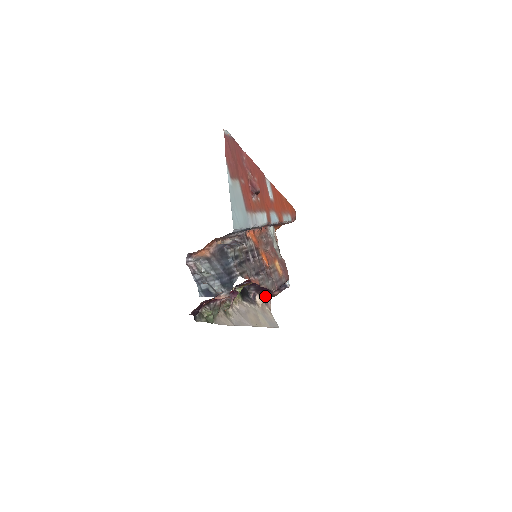
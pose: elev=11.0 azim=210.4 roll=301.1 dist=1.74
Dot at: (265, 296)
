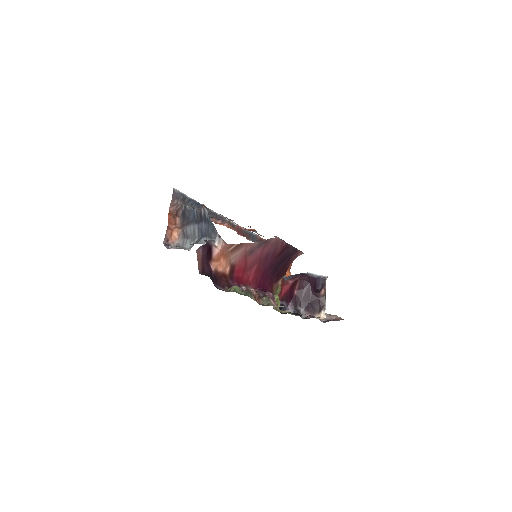
Dot at: (320, 307)
